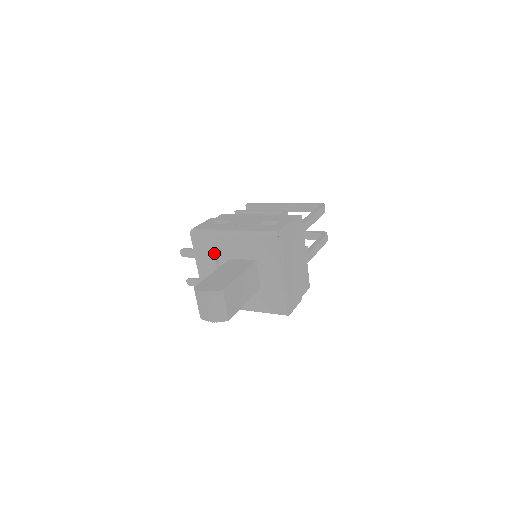
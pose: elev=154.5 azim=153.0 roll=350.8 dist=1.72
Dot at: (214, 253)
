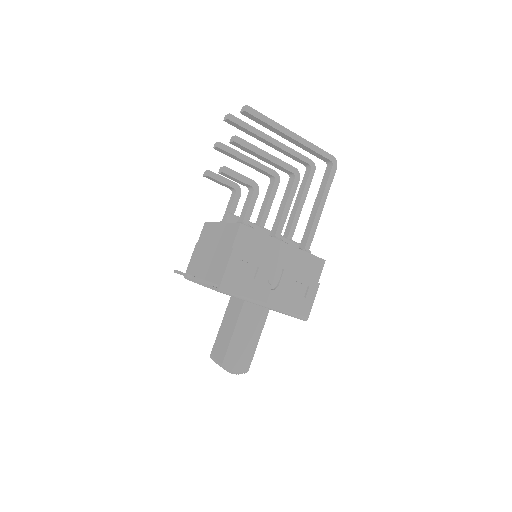
Dot at: occluded
